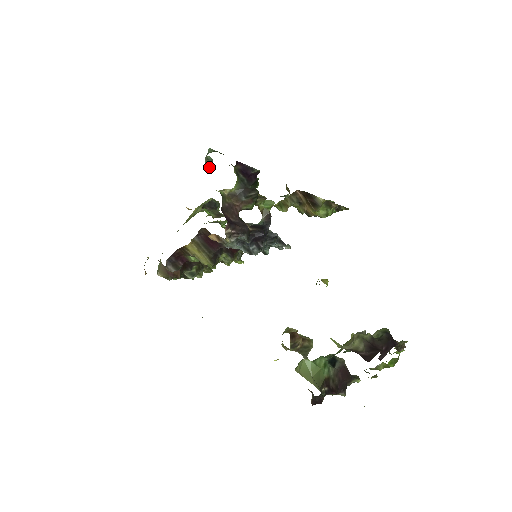
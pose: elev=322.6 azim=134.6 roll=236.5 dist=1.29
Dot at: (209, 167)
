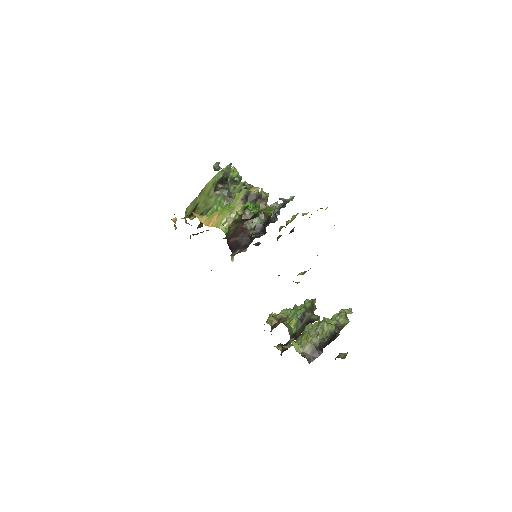
Dot at: (217, 170)
